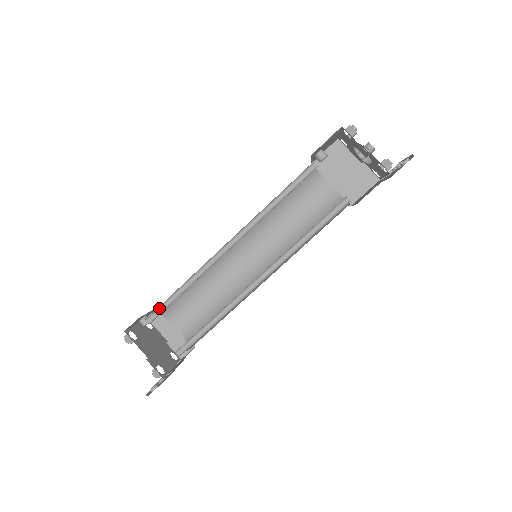
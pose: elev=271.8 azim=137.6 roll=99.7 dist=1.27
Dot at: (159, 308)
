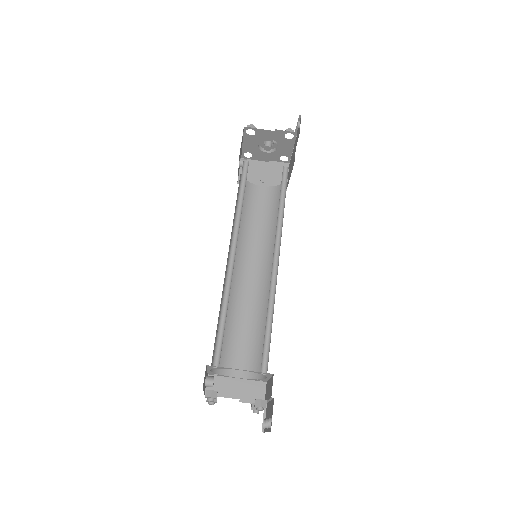
Dot at: (216, 347)
